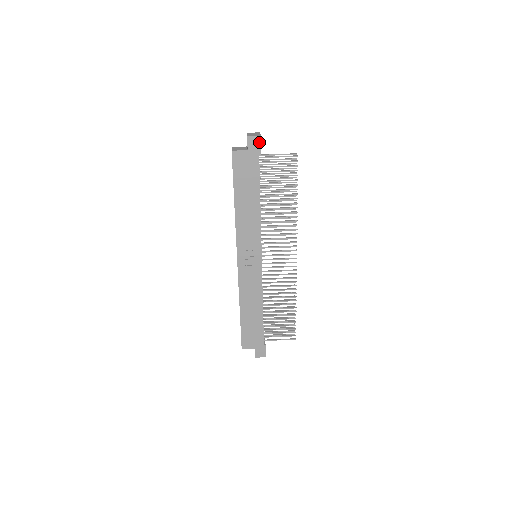
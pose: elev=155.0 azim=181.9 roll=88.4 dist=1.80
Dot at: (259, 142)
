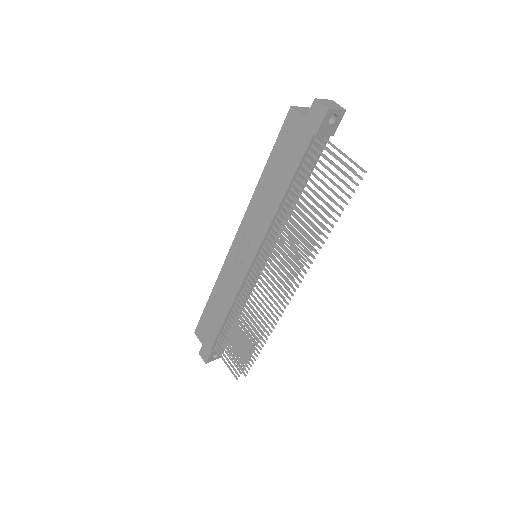
Dot at: (322, 117)
